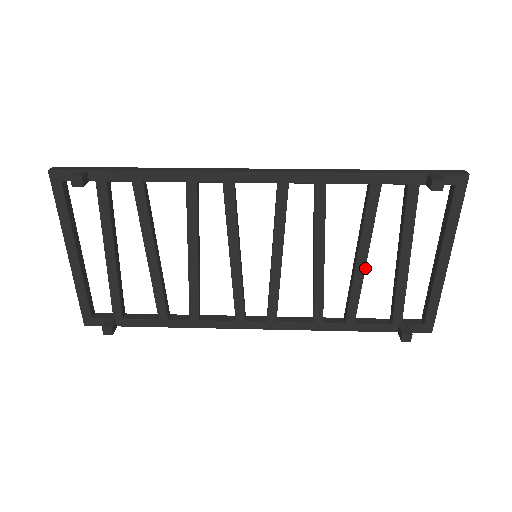
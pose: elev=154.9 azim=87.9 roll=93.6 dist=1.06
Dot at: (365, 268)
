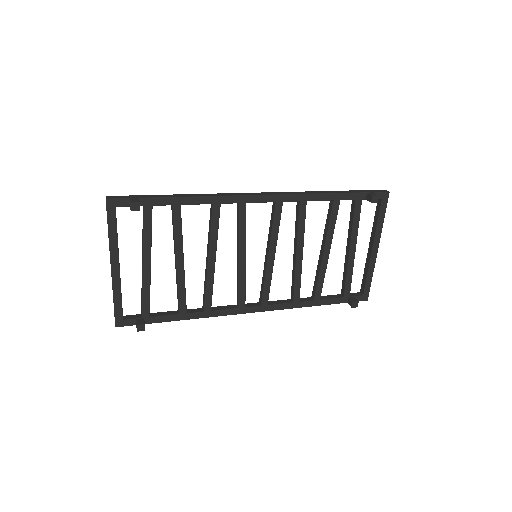
Dot at: (328, 258)
